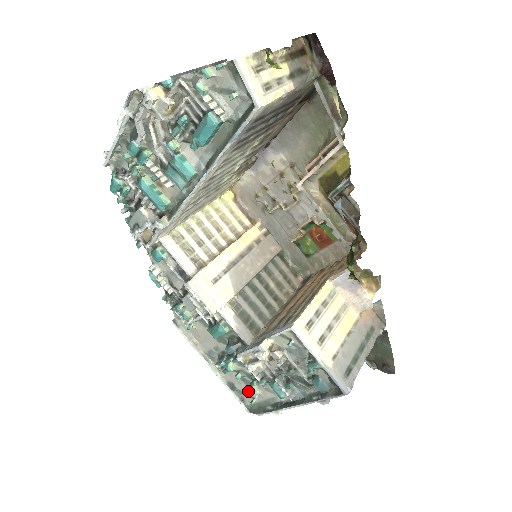
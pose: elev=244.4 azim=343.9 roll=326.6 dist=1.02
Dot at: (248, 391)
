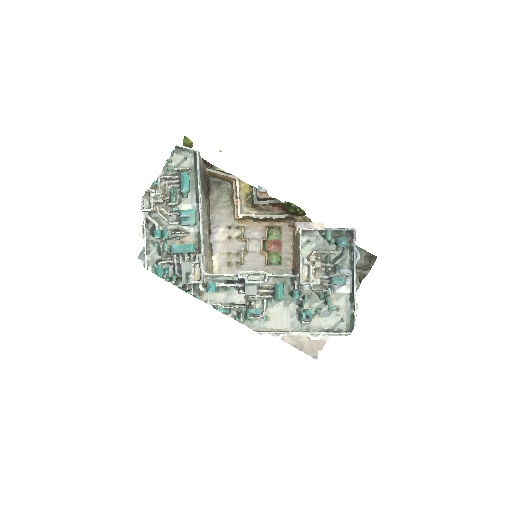
Dot at: (334, 320)
